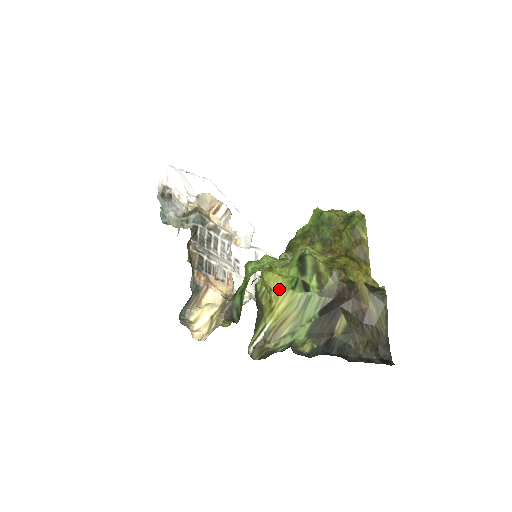
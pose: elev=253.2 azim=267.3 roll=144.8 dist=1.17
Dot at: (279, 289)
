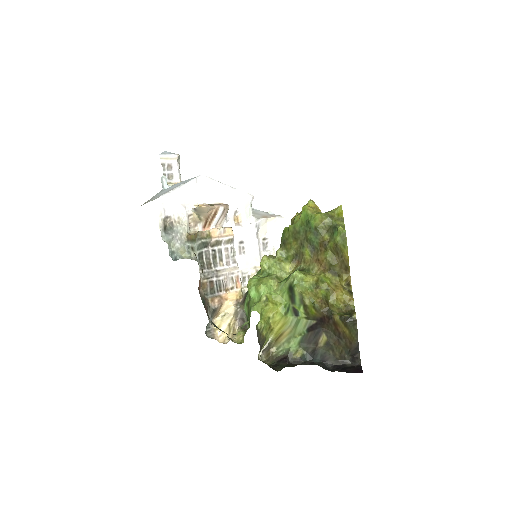
Dot at: (275, 316)
